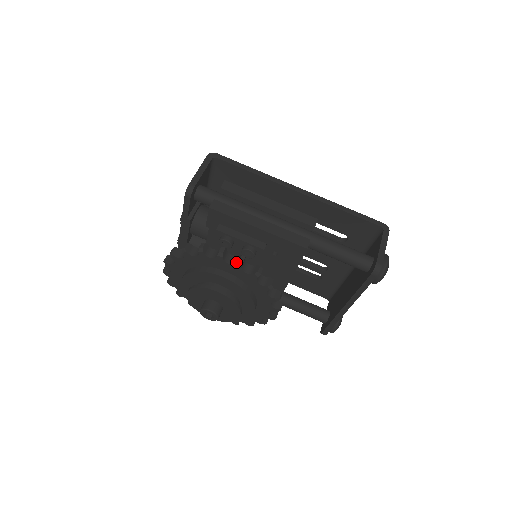
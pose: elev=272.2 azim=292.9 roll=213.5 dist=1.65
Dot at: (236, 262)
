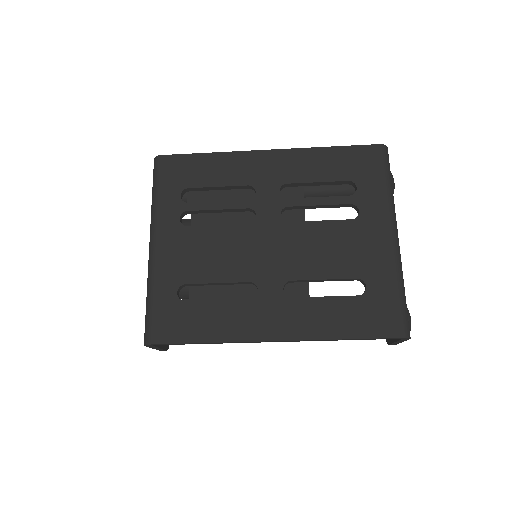
Dot at: occluded
